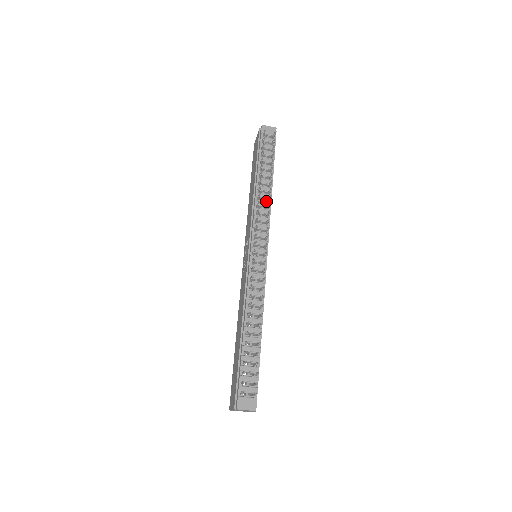
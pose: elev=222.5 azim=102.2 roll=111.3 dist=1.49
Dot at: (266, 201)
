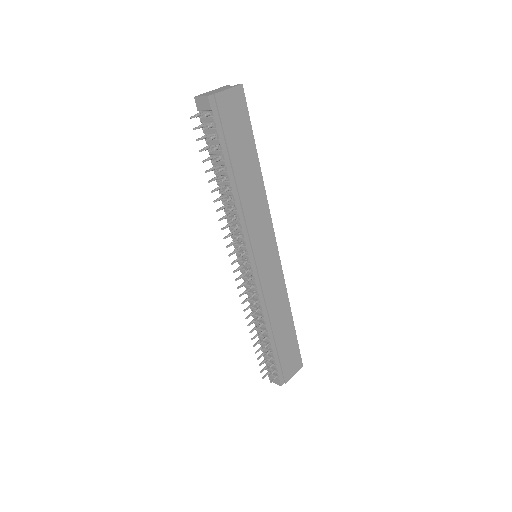
Dot at: (233, 208)
